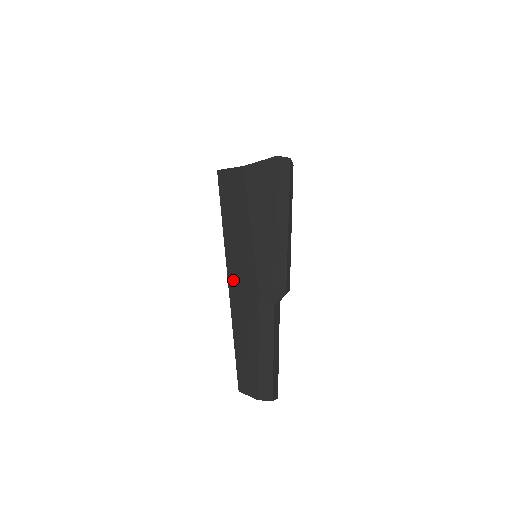
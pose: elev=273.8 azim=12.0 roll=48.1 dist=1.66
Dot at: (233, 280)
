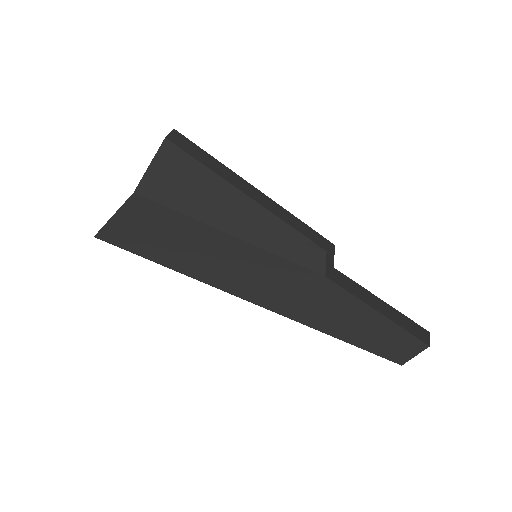
Dot at: (271, 300)
